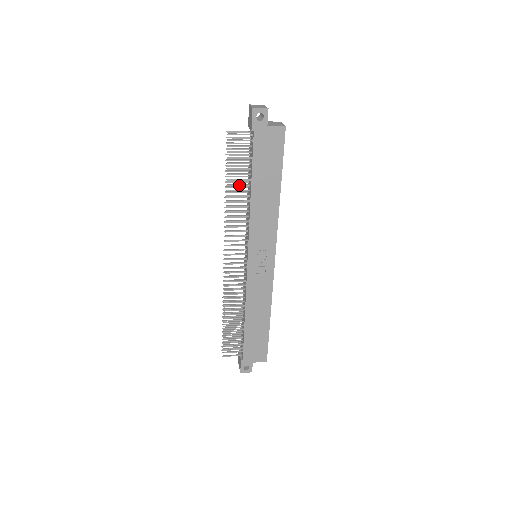
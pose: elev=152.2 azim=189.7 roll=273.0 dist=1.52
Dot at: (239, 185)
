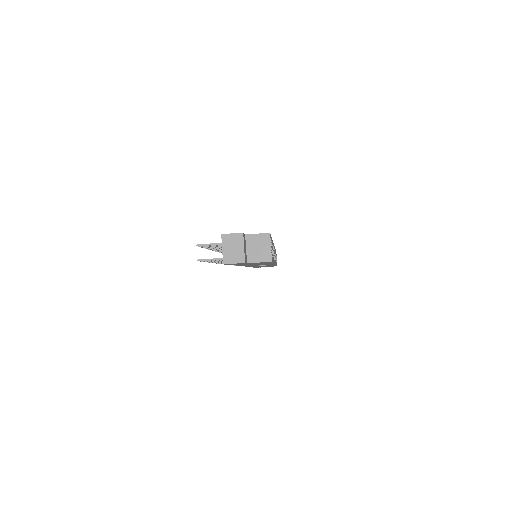
Dot at: occluded
